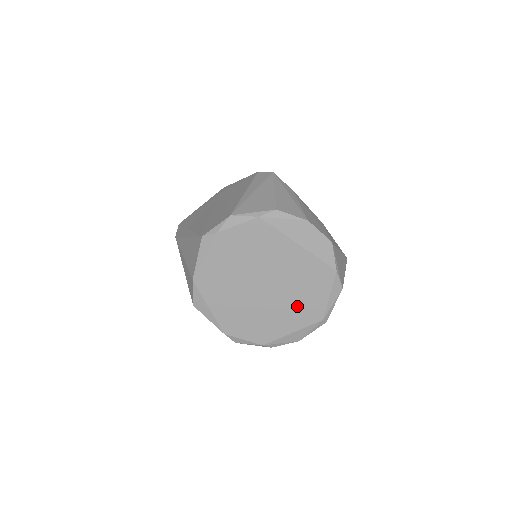
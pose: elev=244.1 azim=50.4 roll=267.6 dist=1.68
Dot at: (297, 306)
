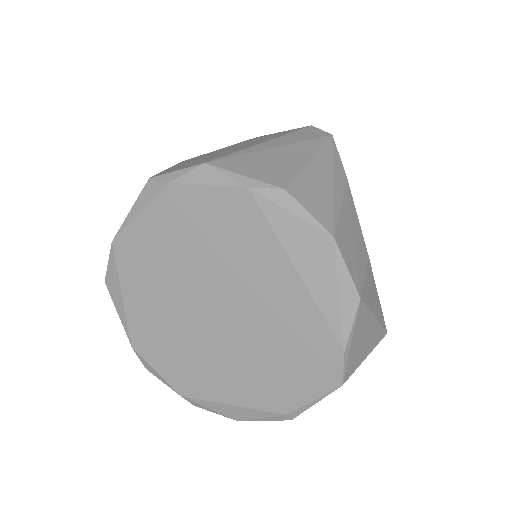
Dot at: (254, 370)
